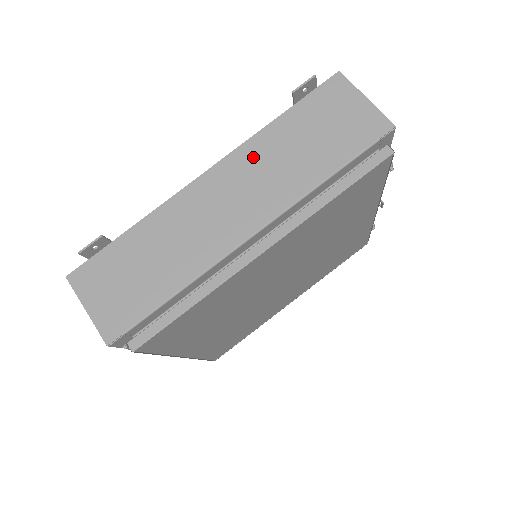
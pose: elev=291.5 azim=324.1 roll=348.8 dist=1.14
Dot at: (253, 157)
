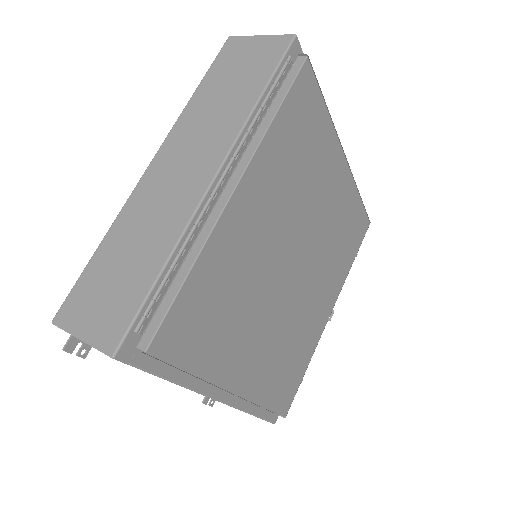
Dot at: occluded
